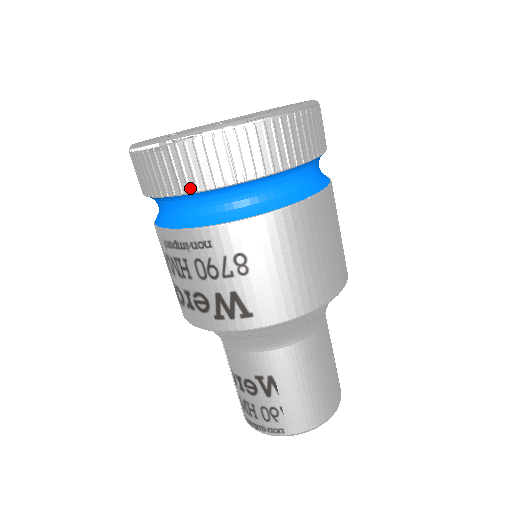
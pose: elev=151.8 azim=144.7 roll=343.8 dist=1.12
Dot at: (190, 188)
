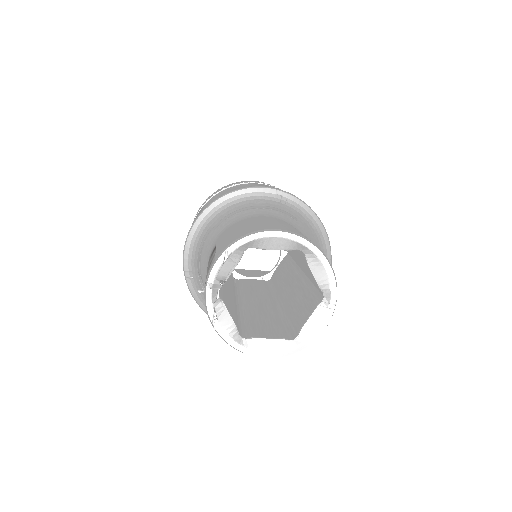
Dot at: occluded
